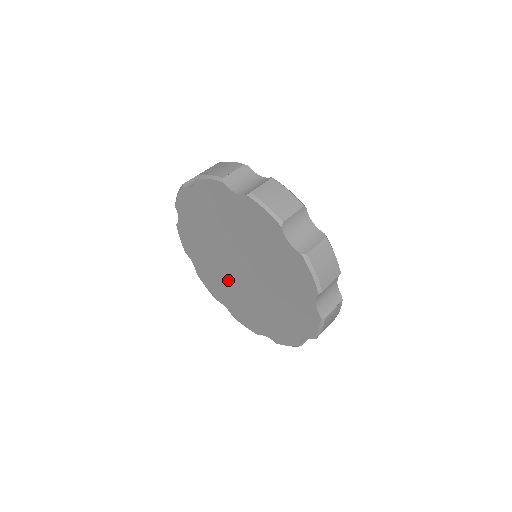
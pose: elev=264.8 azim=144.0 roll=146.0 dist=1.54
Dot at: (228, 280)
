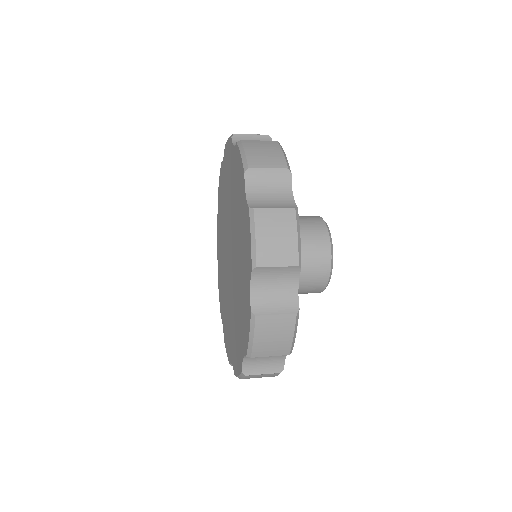
Dot at: (225, 280)
